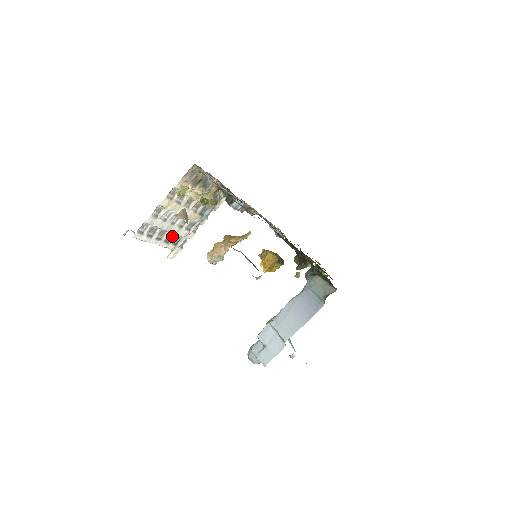
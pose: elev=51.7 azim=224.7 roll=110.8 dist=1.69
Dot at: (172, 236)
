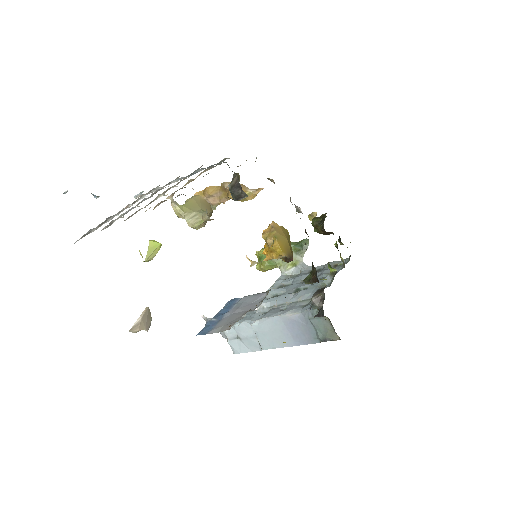
Dot at: (141, 196)
